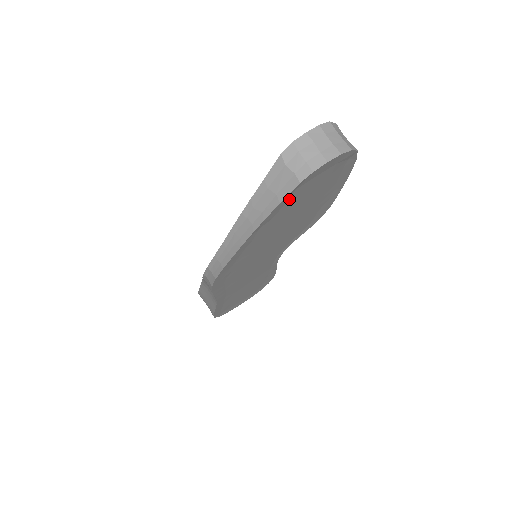
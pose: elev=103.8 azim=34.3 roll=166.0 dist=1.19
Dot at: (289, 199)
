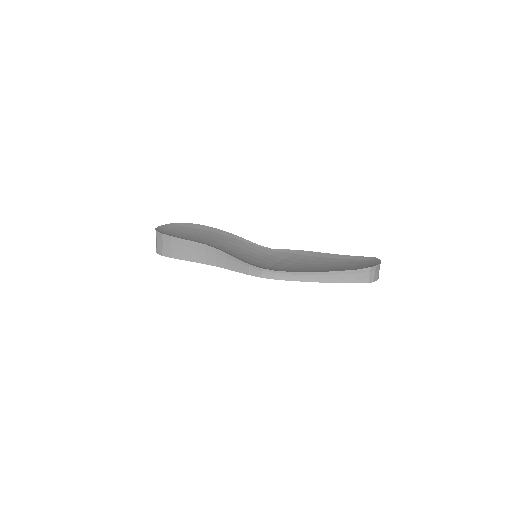
Dot at: occluded
